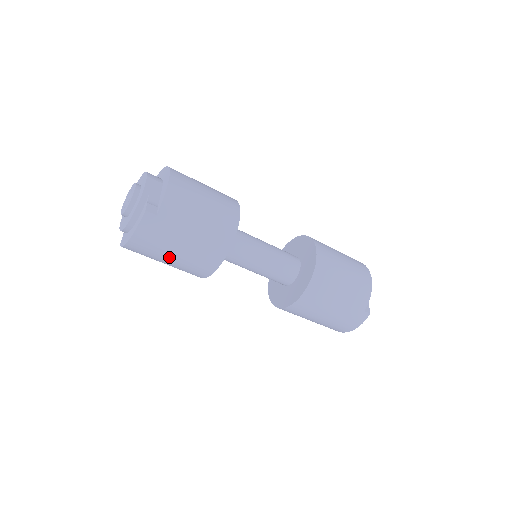
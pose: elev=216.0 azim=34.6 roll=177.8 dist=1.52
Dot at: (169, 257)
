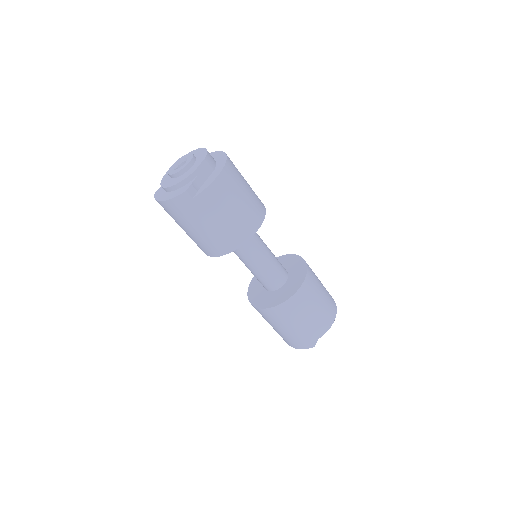
Dot at: (186, 228)
